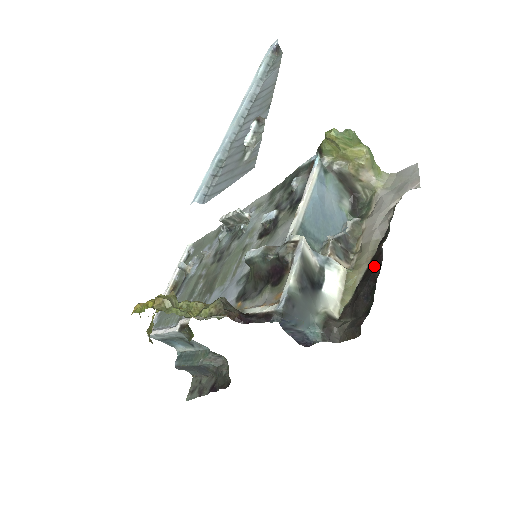
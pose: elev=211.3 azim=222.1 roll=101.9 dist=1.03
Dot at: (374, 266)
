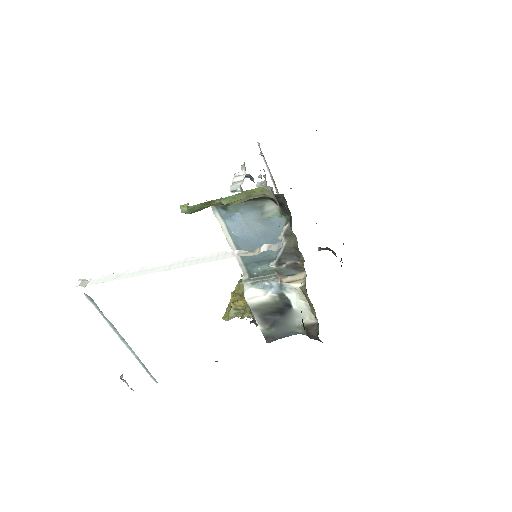
Dot at: (301, 311)
